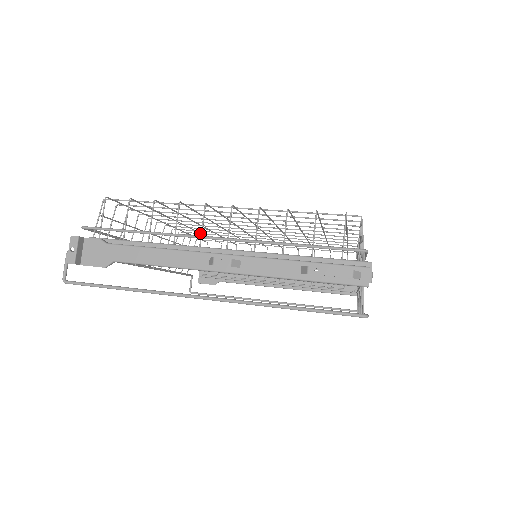
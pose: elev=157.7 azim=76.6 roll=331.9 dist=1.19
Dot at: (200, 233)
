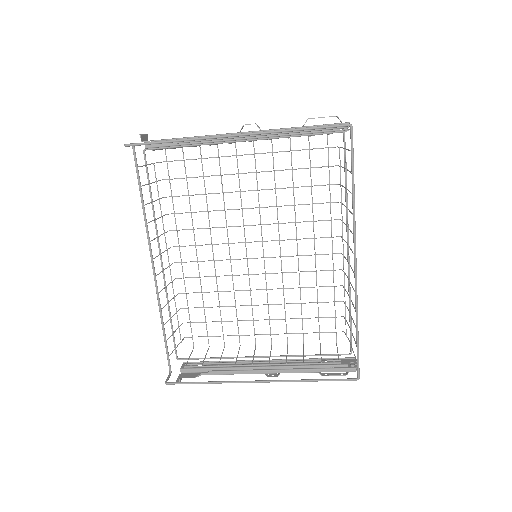
Dot at: (200, 284)
